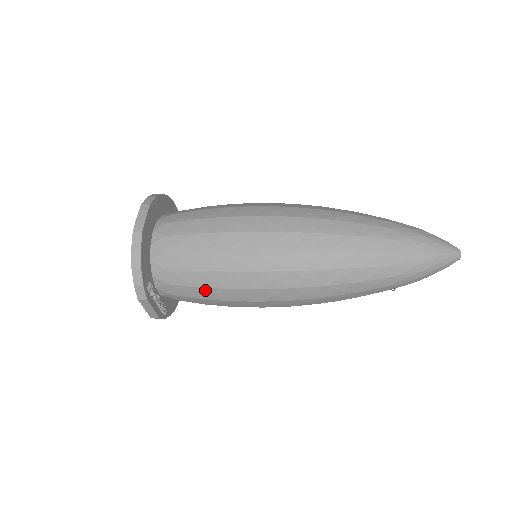
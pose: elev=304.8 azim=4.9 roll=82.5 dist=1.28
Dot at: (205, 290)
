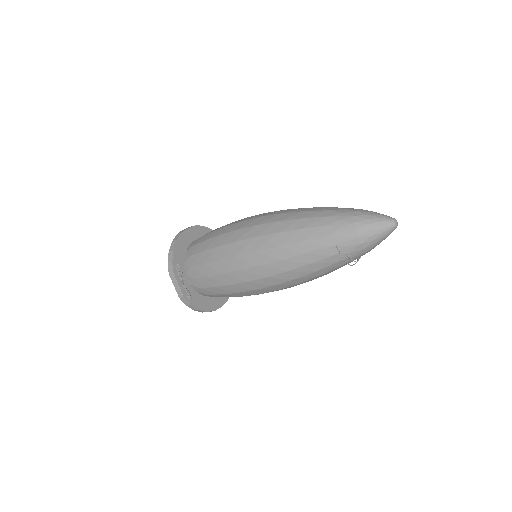
Dot at: (208, 265)
